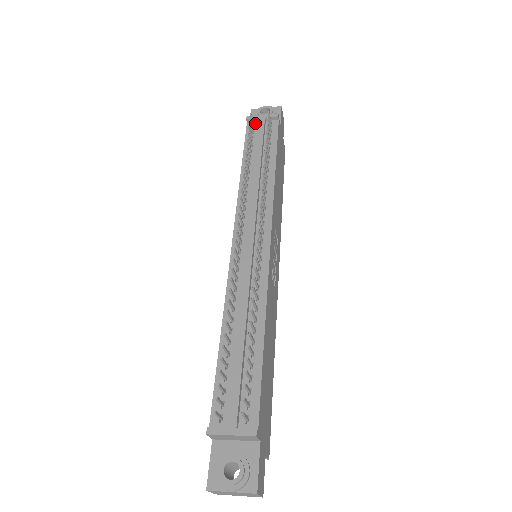
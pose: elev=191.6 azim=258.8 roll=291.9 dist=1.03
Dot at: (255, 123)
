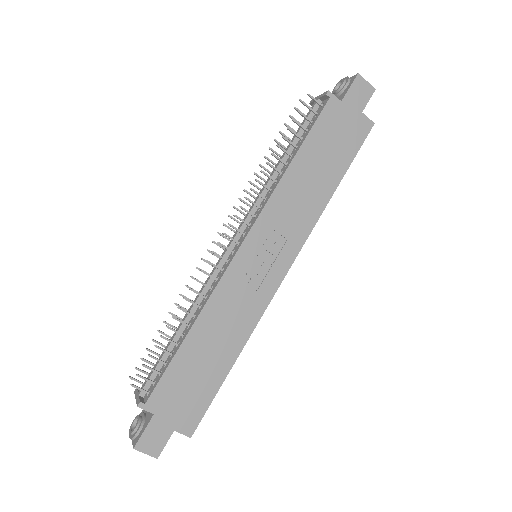
Dot at: occluded
